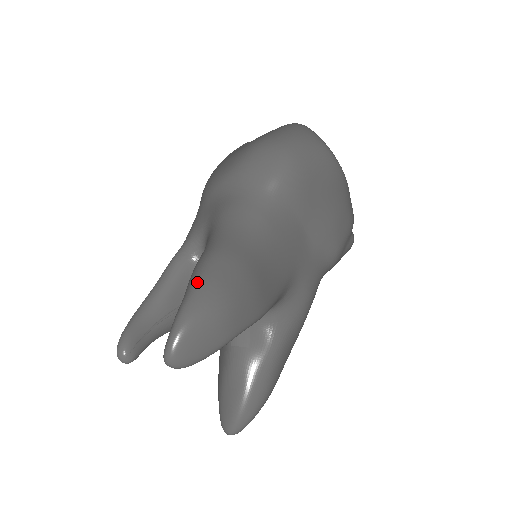
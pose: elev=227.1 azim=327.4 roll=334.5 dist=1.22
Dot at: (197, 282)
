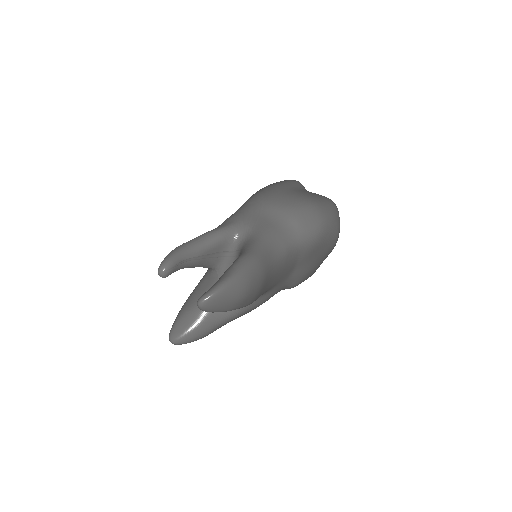
Dot at: (241, 272)
